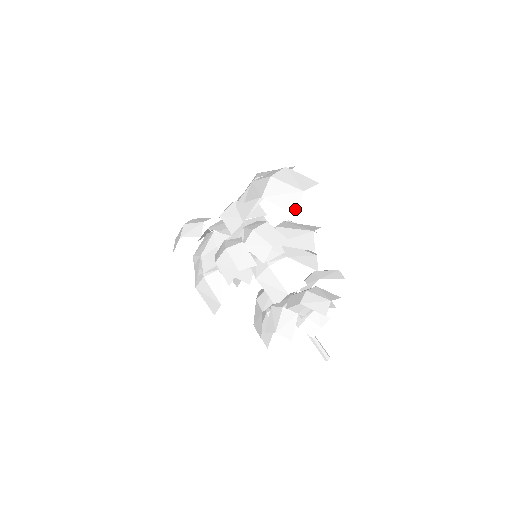
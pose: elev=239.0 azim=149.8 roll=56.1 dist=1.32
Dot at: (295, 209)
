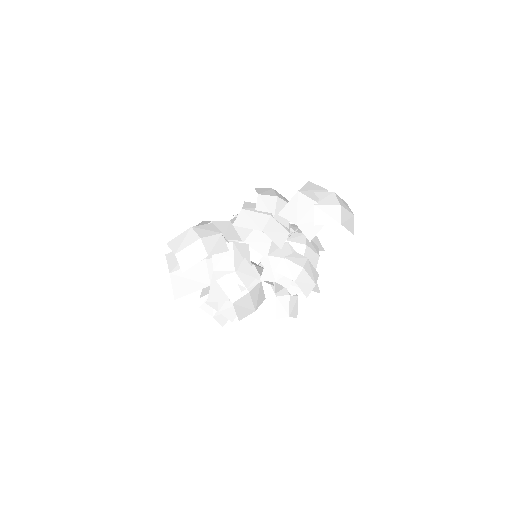
Dot at: (353, 230)
